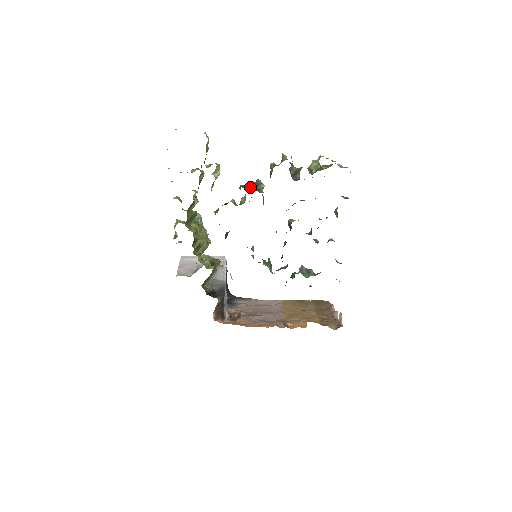
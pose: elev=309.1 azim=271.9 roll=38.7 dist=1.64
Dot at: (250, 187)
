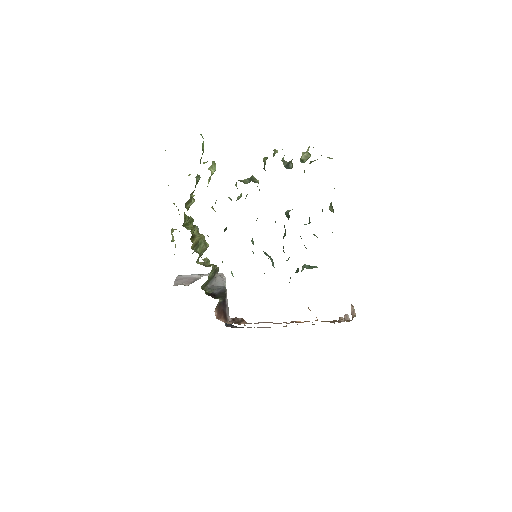
Dot at: (245, 182)
